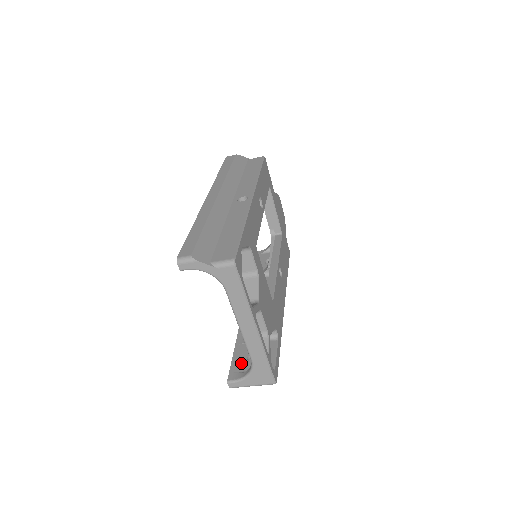
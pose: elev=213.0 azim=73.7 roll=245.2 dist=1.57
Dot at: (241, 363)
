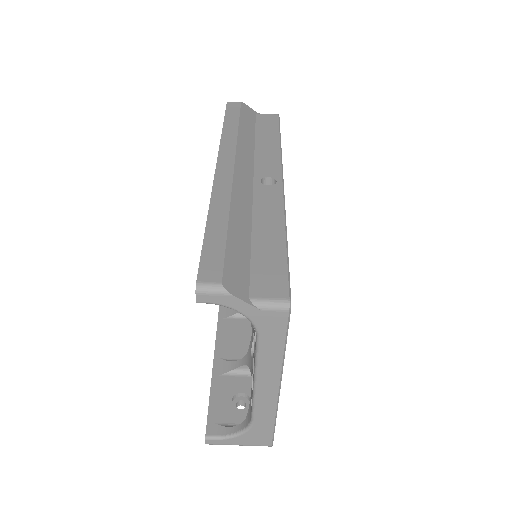
Dot at: (223, 408)
